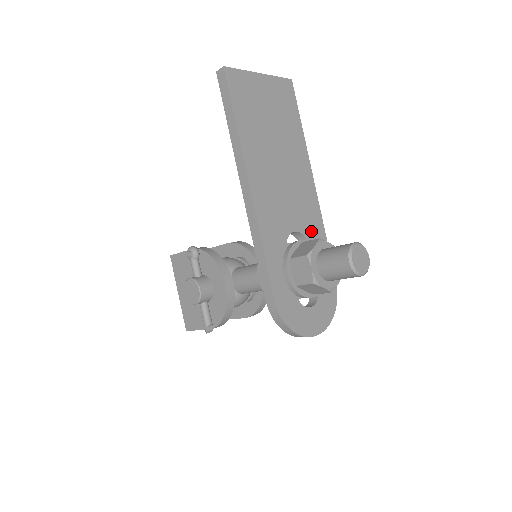
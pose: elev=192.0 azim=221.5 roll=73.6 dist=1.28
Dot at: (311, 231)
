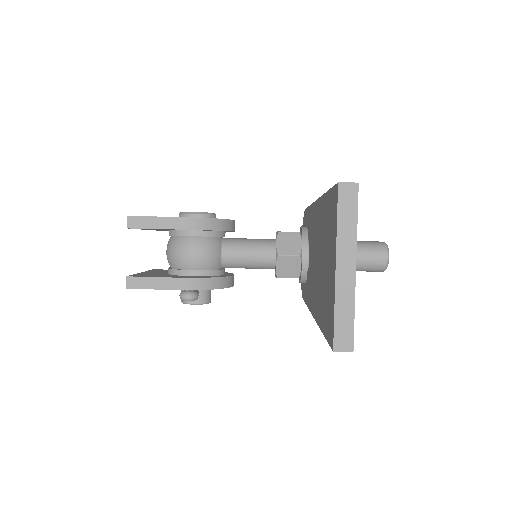
Dot at: occluded
